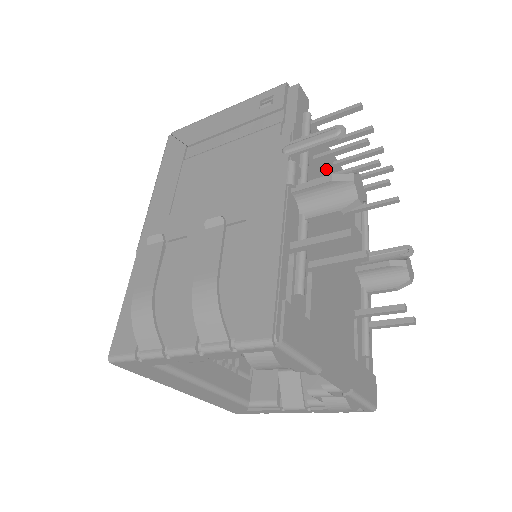
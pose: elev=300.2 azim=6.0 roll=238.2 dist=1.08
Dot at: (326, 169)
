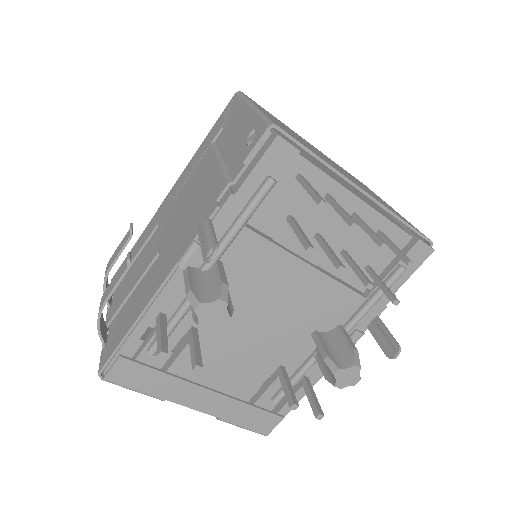
Dot at: (323, 225)
